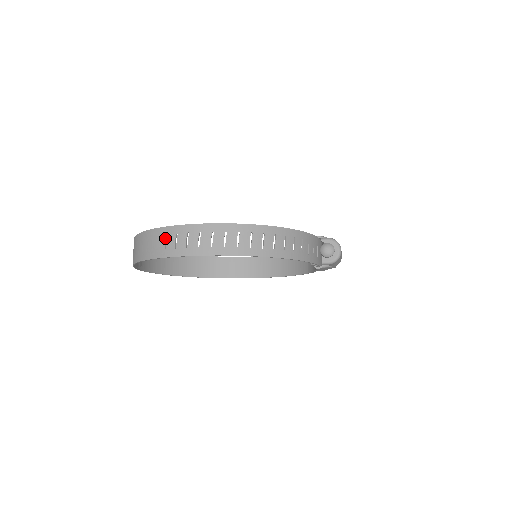
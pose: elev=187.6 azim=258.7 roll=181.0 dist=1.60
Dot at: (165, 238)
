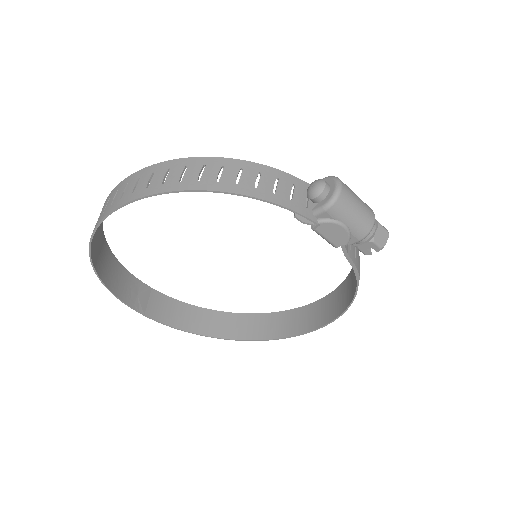
Dot at: occluded
